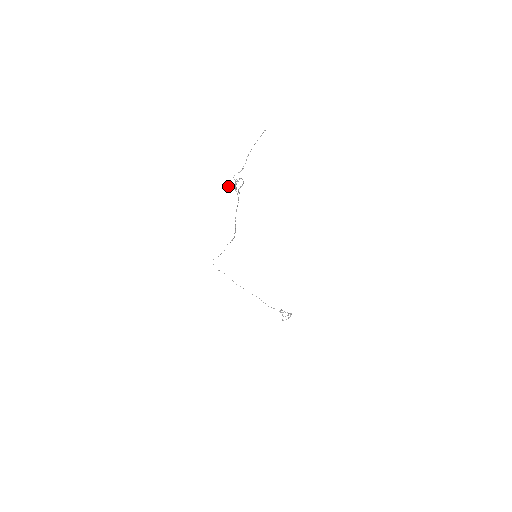
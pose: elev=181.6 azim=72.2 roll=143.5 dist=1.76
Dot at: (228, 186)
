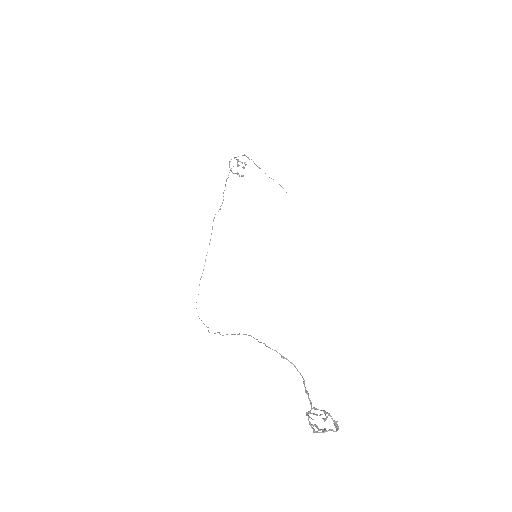
Dot at: (229, 165)
